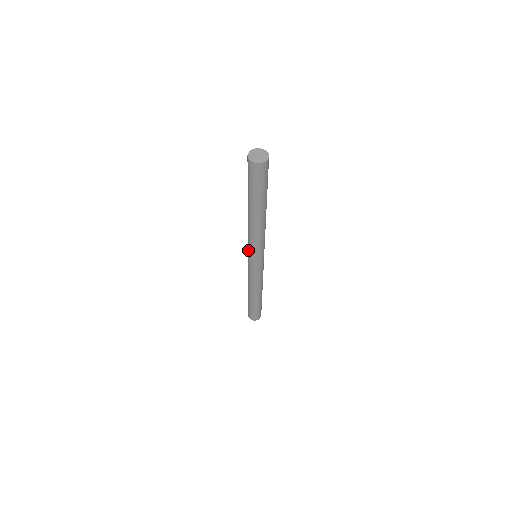
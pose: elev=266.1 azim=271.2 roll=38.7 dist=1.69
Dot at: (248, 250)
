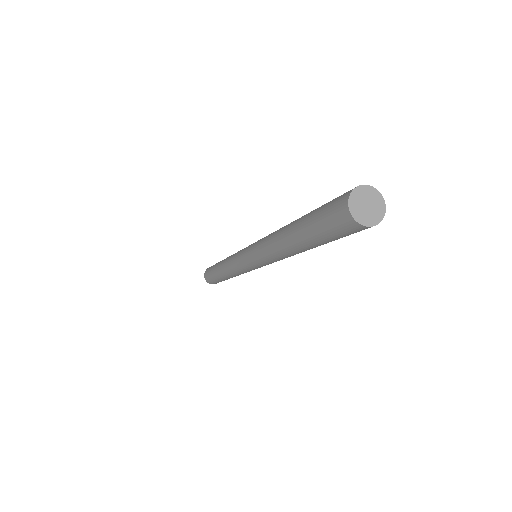
Dot at: (251, 255)
